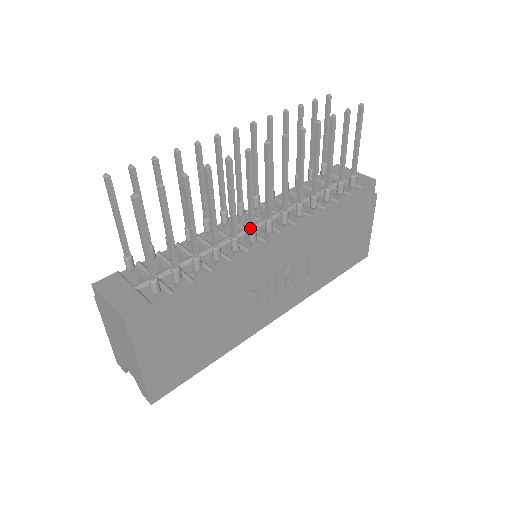
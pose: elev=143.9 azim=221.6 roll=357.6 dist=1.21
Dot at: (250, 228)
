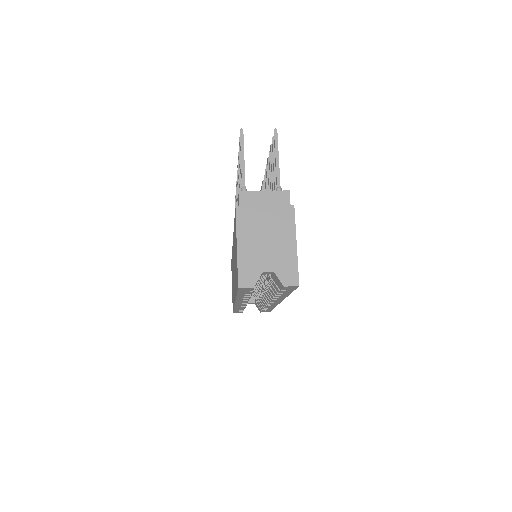
Dot at: occluded
